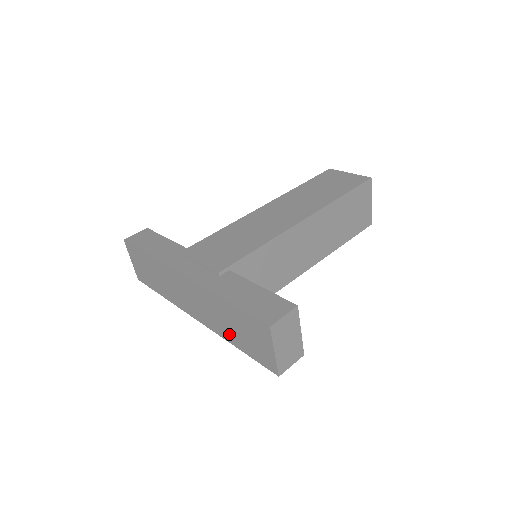
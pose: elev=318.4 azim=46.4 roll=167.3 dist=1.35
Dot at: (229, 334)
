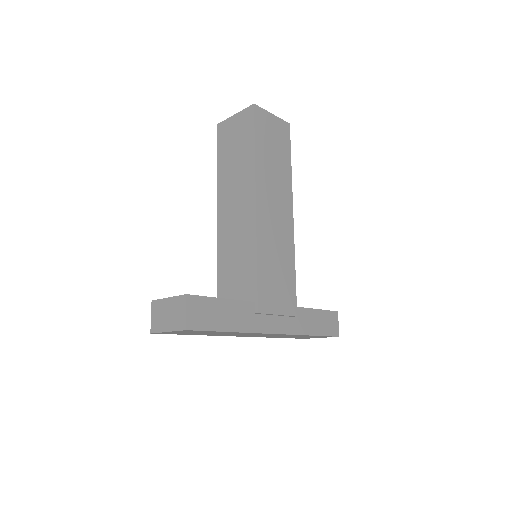
Dot at: (281, 337)
